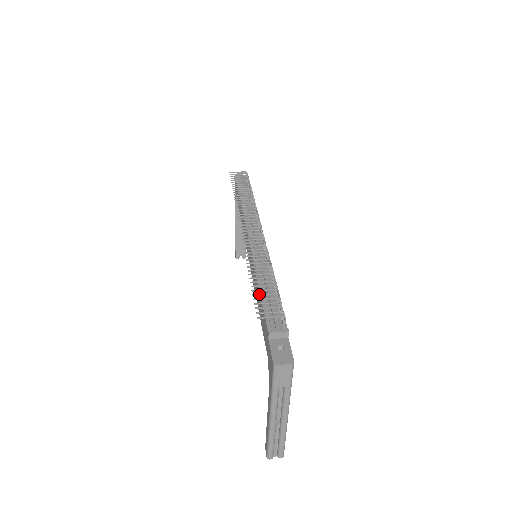
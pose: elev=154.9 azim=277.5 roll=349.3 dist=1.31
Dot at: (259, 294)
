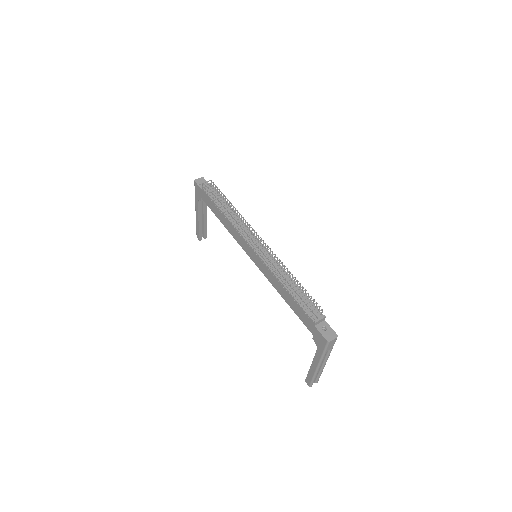
Dot at: (298, 298)
